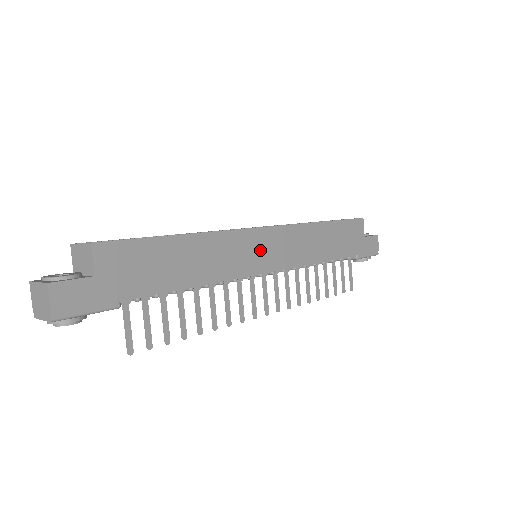
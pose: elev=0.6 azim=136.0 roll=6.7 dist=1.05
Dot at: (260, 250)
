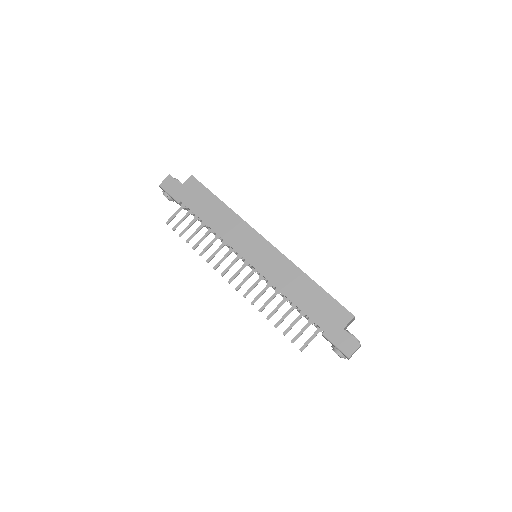
Dot at: (253, 246)
